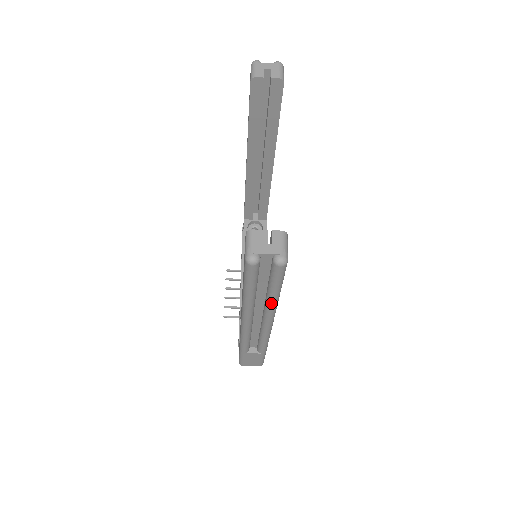
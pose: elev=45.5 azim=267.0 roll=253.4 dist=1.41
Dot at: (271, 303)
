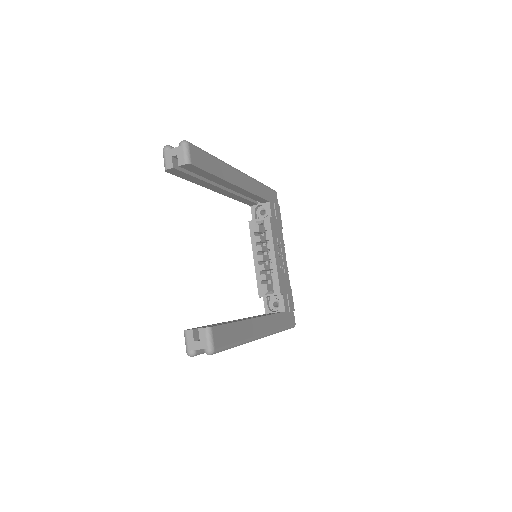
Dot at: occluded
